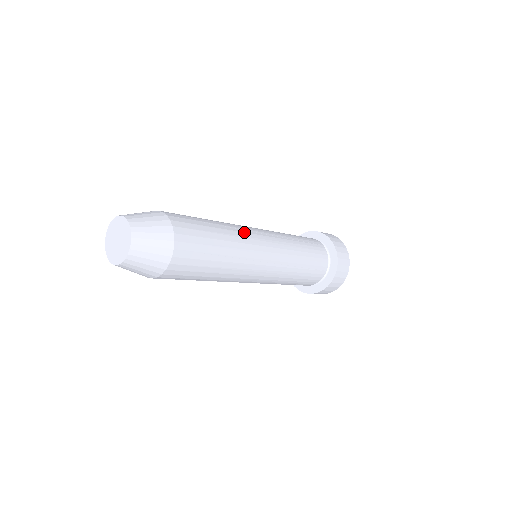
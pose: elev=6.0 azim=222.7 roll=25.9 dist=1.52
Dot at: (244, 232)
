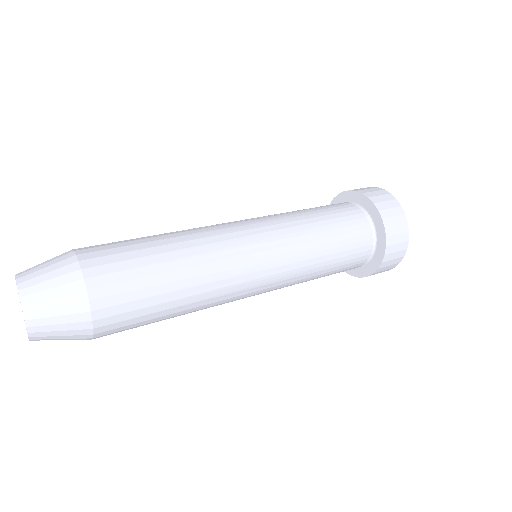
Dot at: (204, 228)
